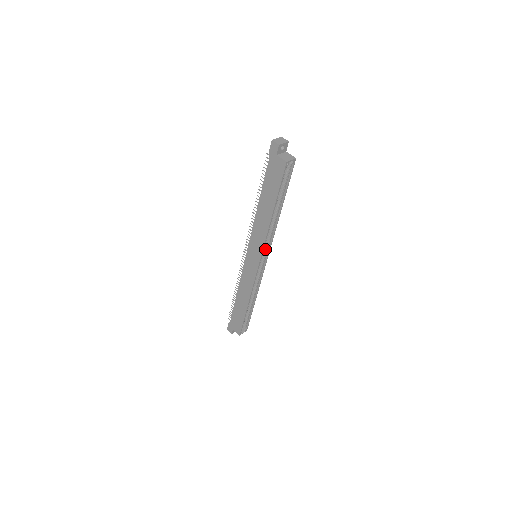
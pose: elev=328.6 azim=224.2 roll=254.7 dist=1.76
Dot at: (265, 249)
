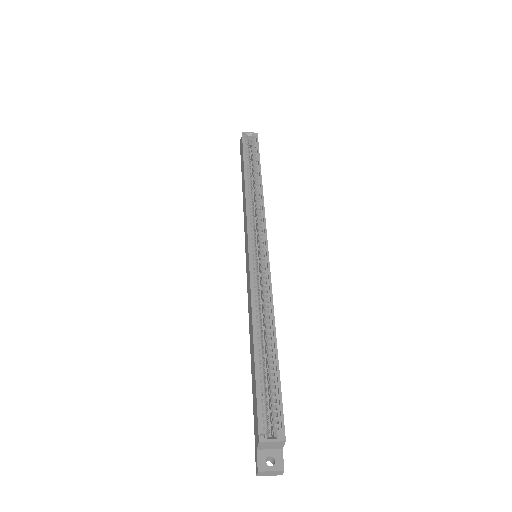
Dot at: (261, 235)
